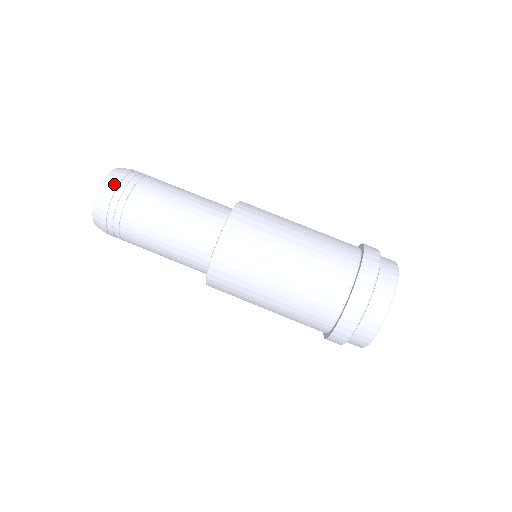
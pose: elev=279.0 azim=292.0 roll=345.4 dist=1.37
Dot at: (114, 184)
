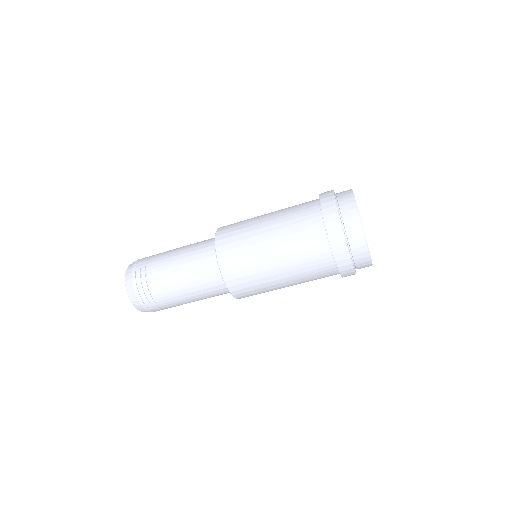
Dot at: occluded
